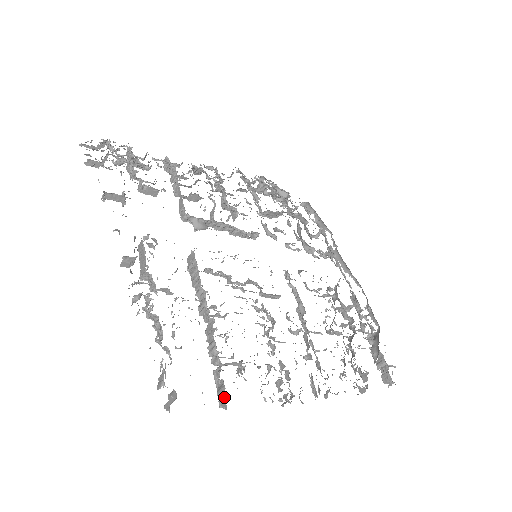
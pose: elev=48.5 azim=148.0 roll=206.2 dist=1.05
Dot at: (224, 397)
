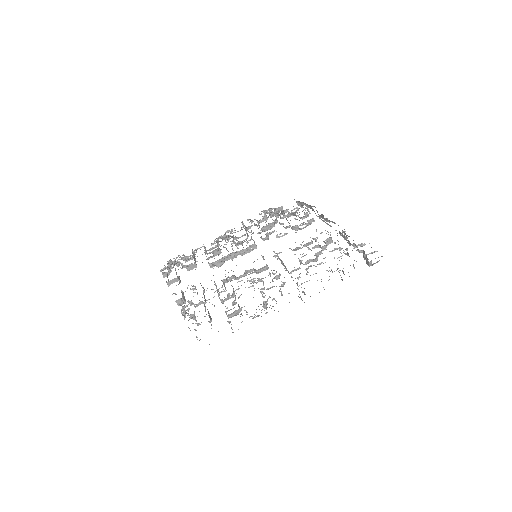
Dot at: (231, 328)
